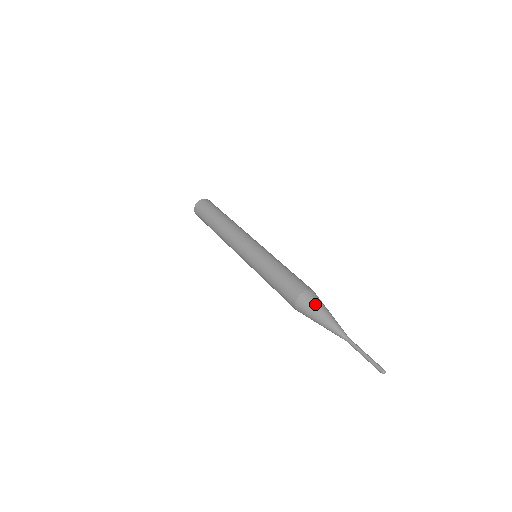
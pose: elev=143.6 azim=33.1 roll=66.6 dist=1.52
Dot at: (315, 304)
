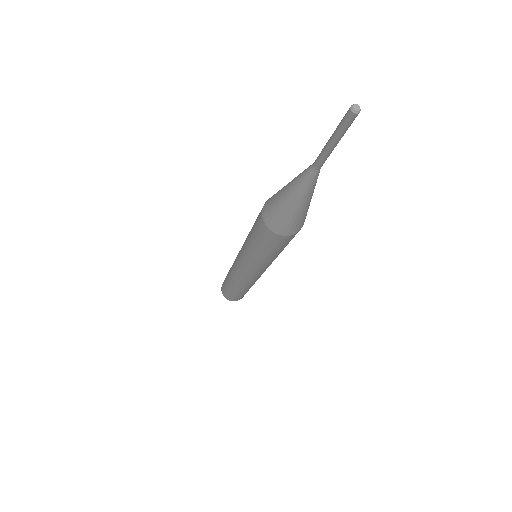
Dot at: occluded
